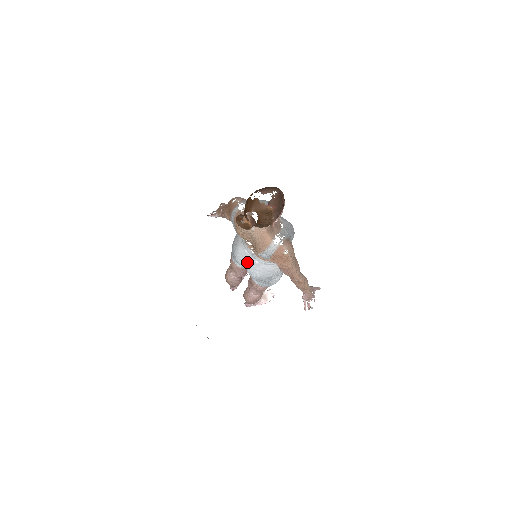
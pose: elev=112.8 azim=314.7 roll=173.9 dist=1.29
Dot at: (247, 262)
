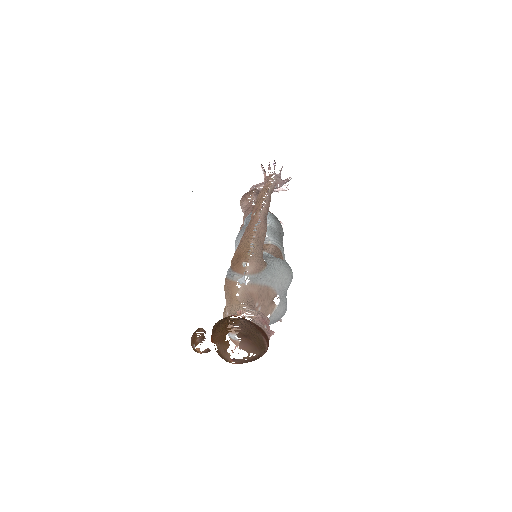
Dot at: occluded
